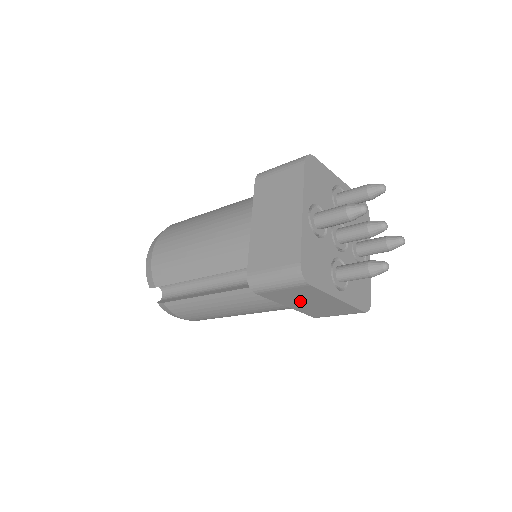
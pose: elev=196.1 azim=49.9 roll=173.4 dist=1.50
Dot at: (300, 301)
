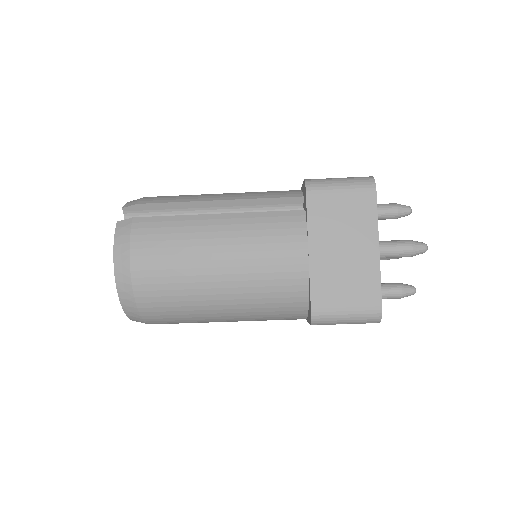
Dot at: (335, 237)
